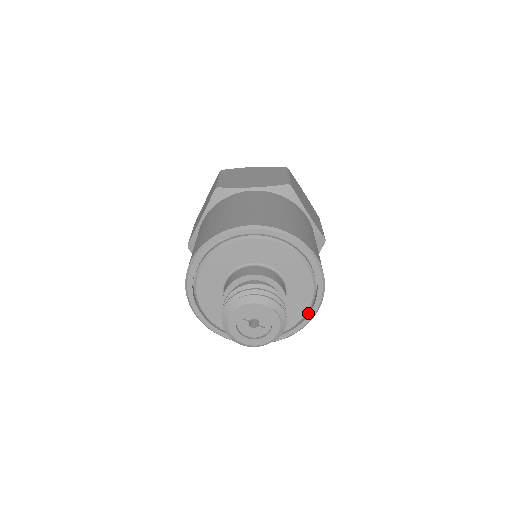
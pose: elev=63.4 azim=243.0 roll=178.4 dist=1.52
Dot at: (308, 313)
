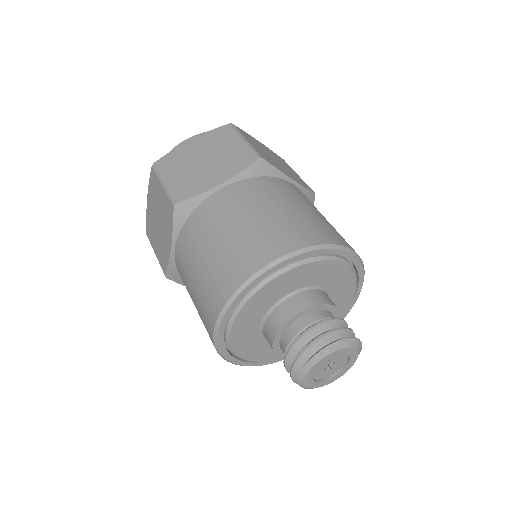
Dot at: occluded
